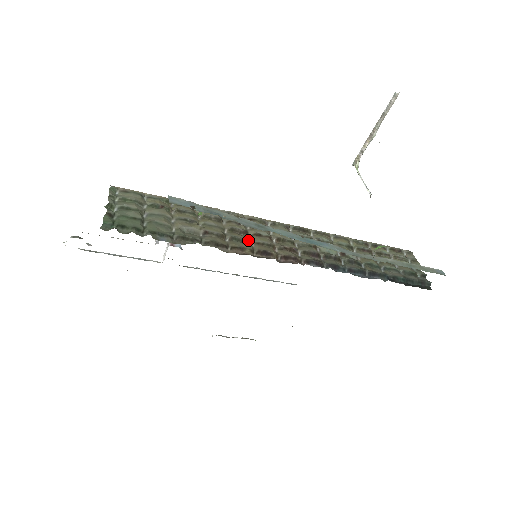
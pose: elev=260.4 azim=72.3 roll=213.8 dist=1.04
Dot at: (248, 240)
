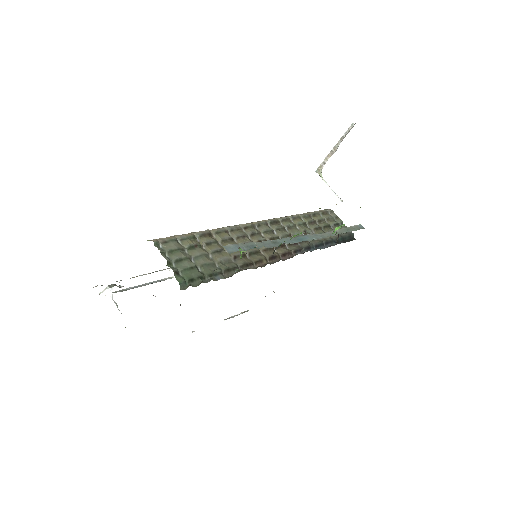
Dot at: (258, 250)
